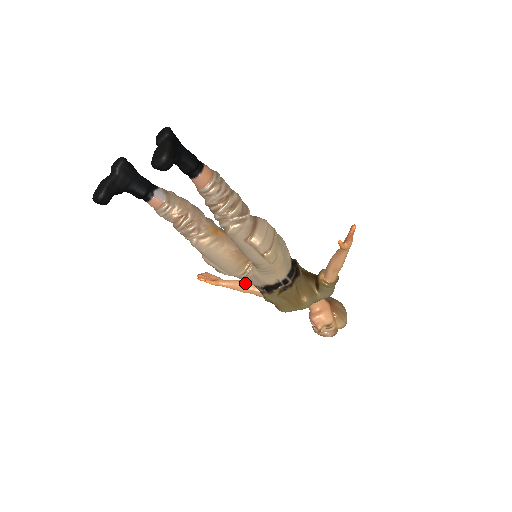
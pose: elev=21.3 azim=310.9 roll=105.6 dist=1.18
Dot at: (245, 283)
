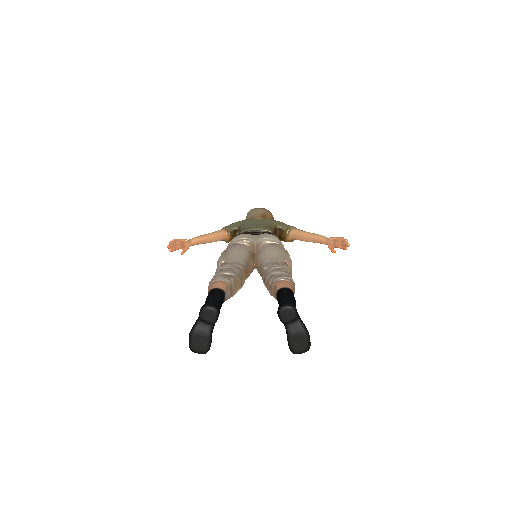
Dot at: (211, 239)
